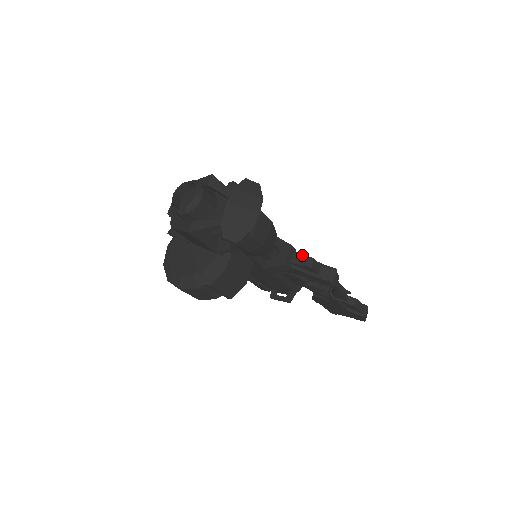
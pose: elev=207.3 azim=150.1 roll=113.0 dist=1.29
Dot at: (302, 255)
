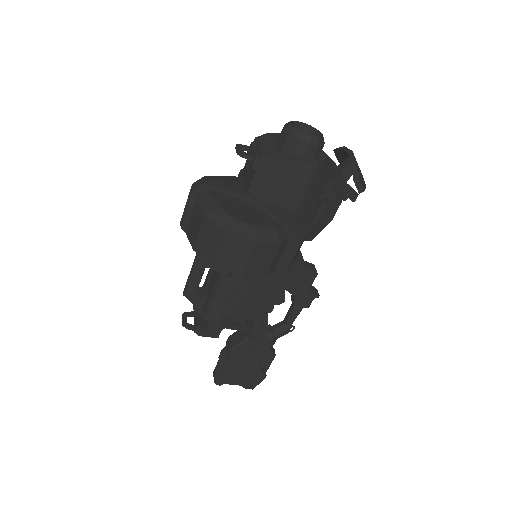
Dot at: (306, 261)
